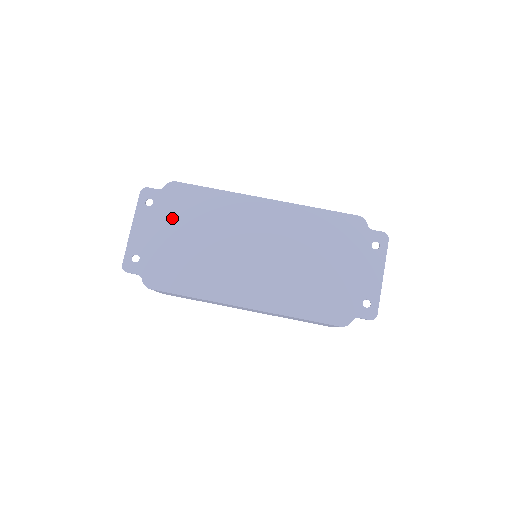
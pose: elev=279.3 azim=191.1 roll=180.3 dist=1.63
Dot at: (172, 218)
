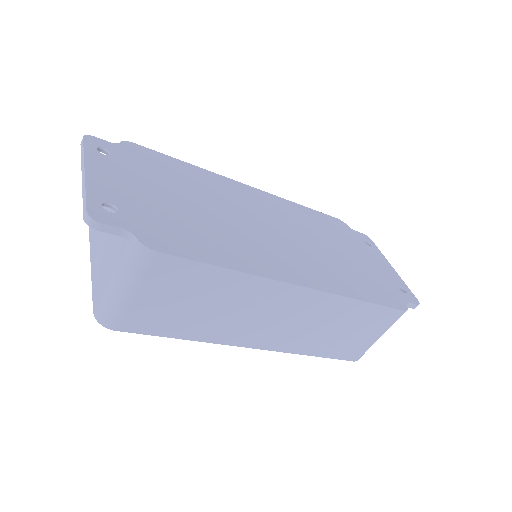
Dot at: (148, 175)
